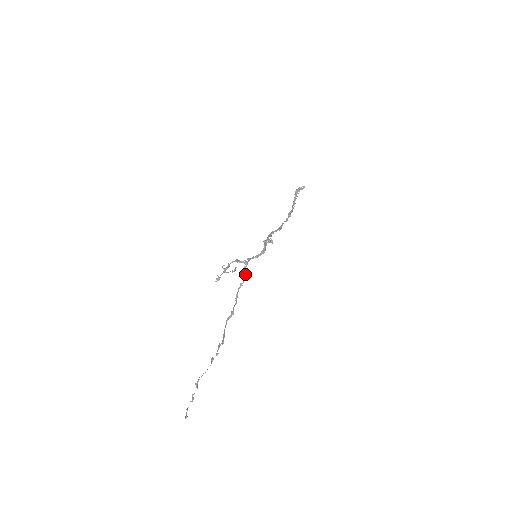
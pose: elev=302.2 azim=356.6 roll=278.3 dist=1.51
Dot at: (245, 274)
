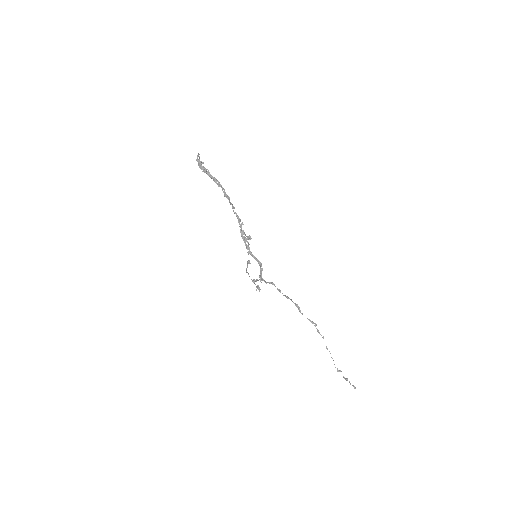
Dot at: occluded
